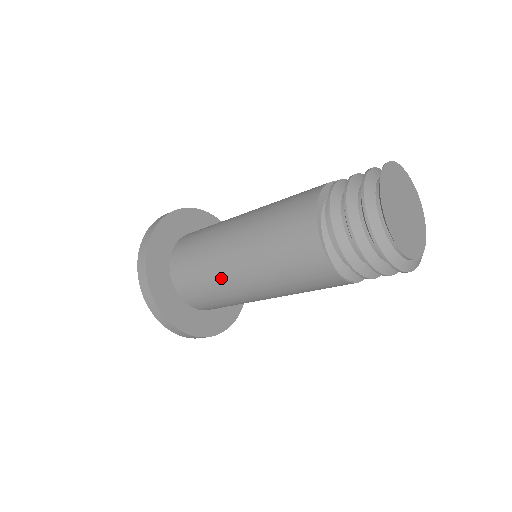
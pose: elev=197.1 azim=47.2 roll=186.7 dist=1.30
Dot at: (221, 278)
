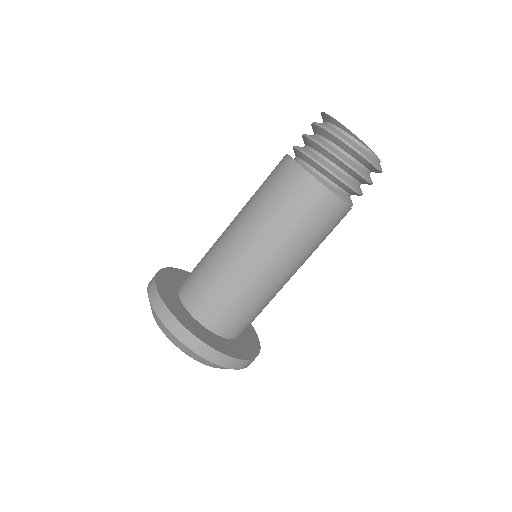
Dot at: (234, 266)
